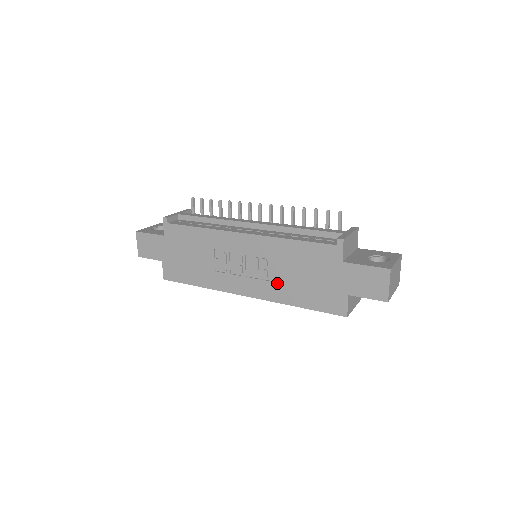
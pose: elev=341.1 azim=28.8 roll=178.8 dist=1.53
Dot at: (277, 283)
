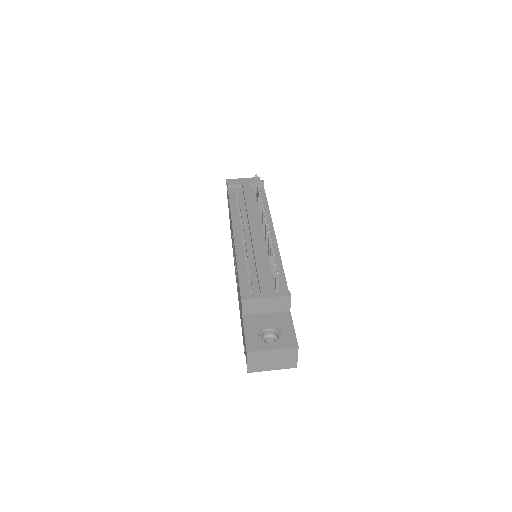
Dot at: occluded
